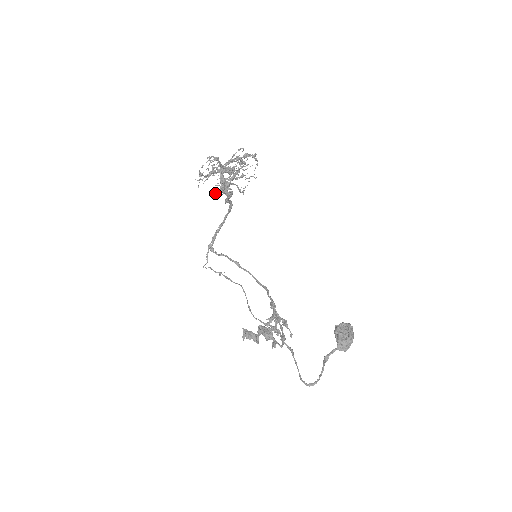
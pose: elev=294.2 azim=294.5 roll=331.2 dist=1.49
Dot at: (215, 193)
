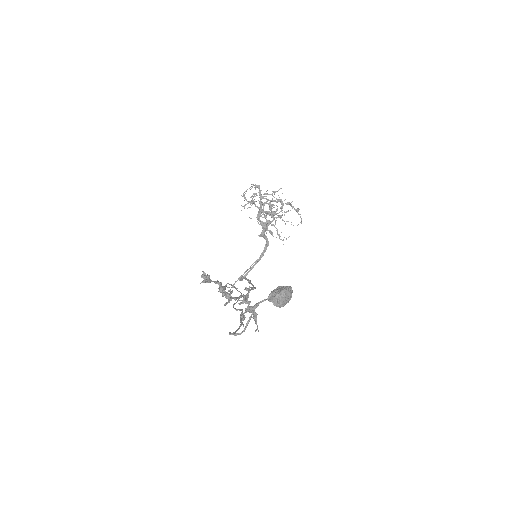
Dot at: occluded
